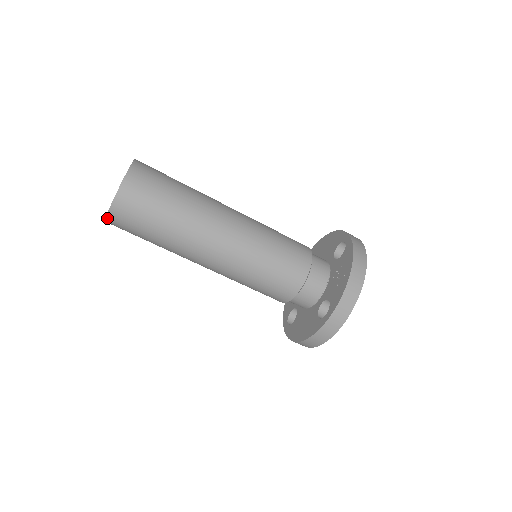
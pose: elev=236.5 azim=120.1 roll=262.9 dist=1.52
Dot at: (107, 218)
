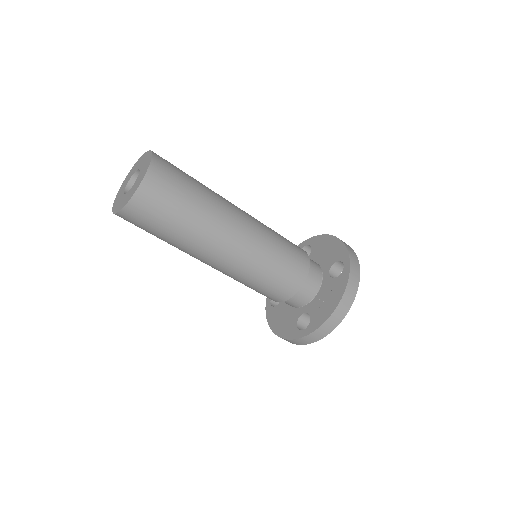
Dot at: (115, 214)
